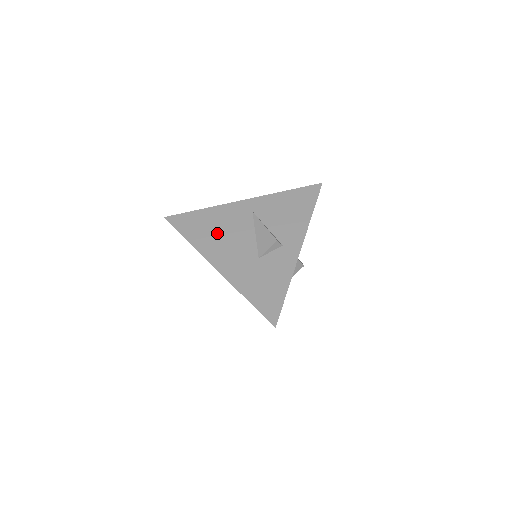
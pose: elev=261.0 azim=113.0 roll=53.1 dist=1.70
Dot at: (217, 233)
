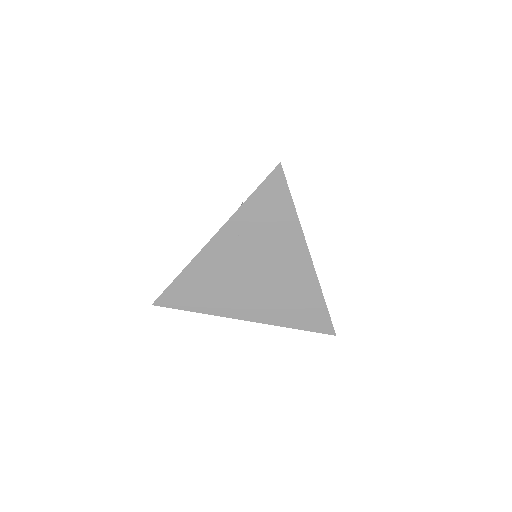
Dot at: occluded
